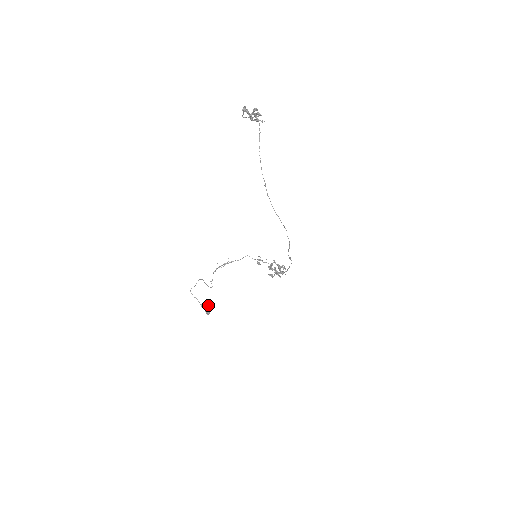
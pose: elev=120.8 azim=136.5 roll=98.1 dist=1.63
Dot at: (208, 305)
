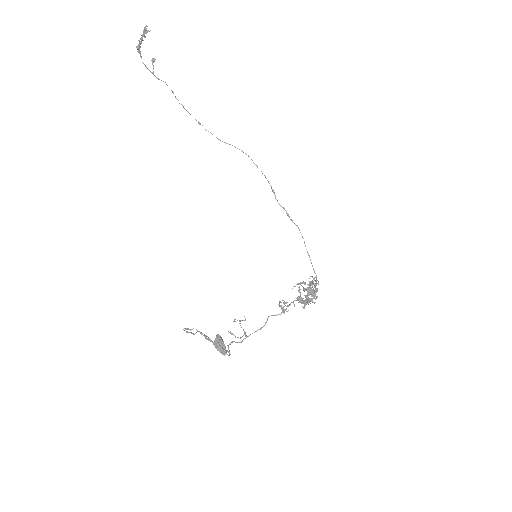
Dot at: (217, 336)
